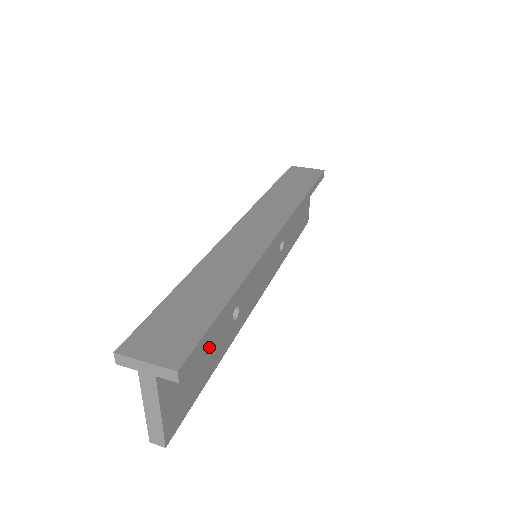
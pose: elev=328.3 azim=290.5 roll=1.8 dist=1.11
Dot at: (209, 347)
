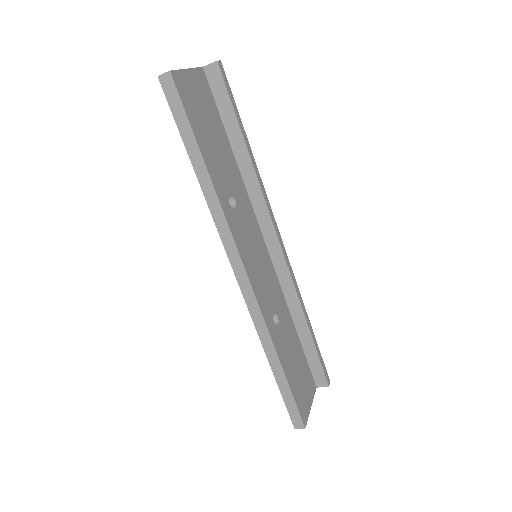
Dot at: (215, 147)
